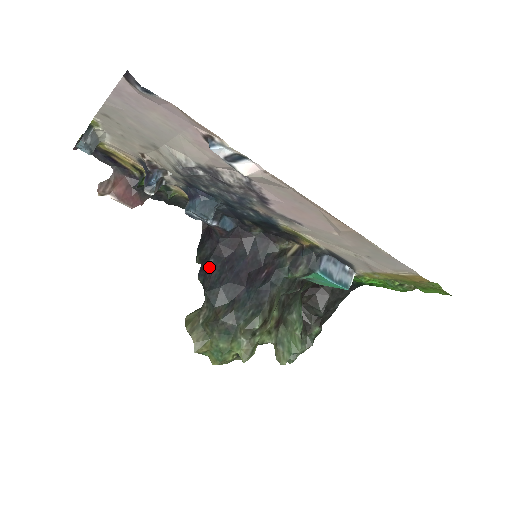
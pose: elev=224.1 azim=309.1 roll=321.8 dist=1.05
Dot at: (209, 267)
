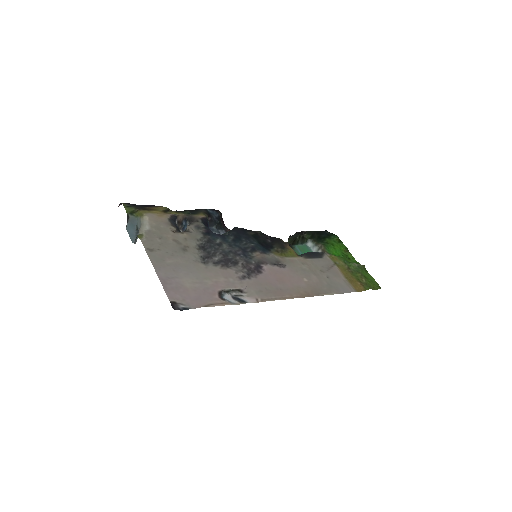
Dot at: occluded
